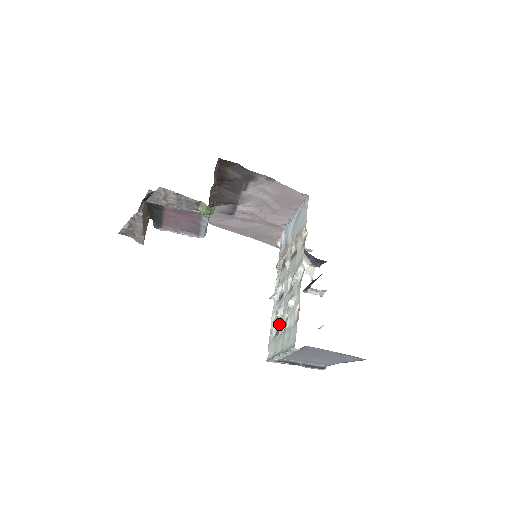
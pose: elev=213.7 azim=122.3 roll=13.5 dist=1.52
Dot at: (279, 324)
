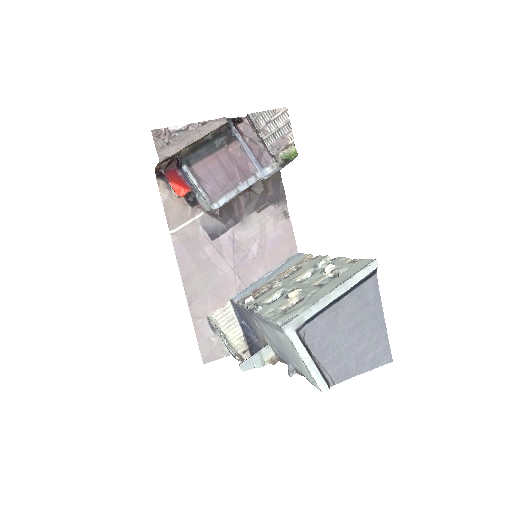
Dot at: (289, 307)
